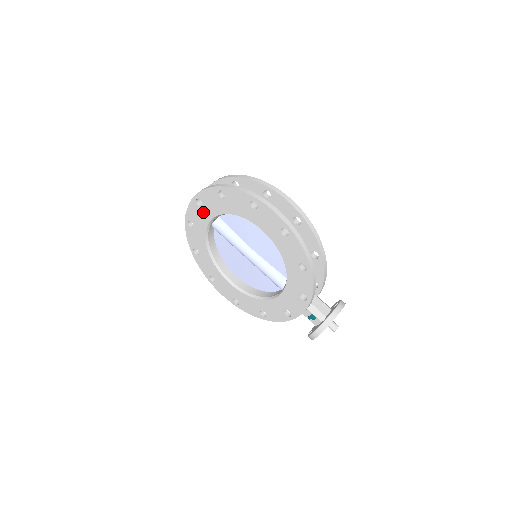
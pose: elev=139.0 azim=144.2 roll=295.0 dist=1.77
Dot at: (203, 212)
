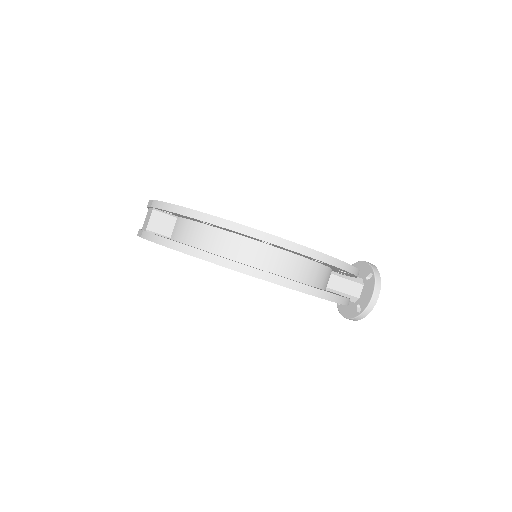
Dot at: occluded
